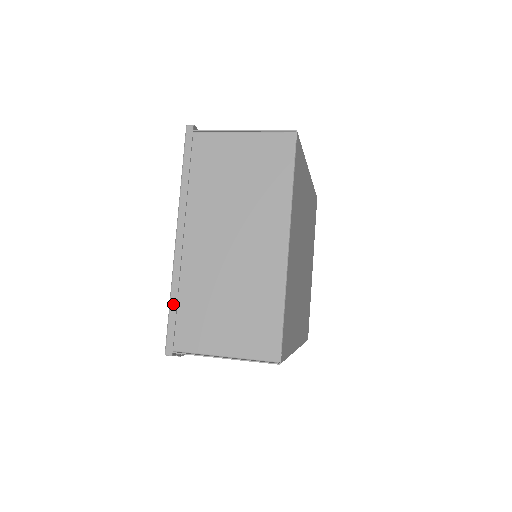
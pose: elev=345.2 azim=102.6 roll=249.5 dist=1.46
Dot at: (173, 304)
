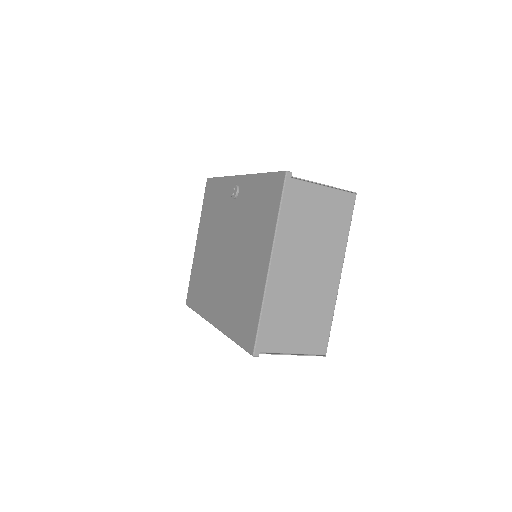
Dot at: (263, 318)
